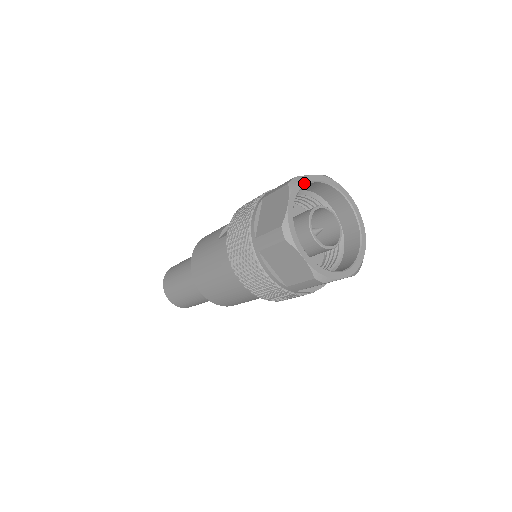
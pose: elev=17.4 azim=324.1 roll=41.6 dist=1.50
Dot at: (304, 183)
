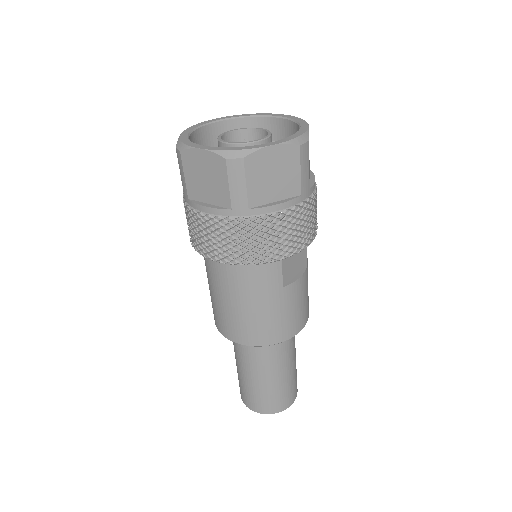
Dot at: (206, 123)
